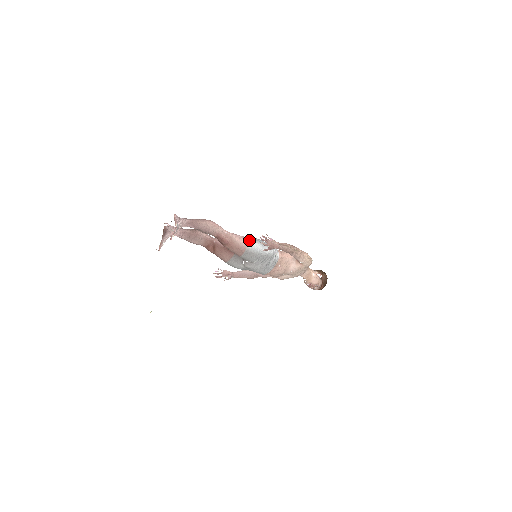
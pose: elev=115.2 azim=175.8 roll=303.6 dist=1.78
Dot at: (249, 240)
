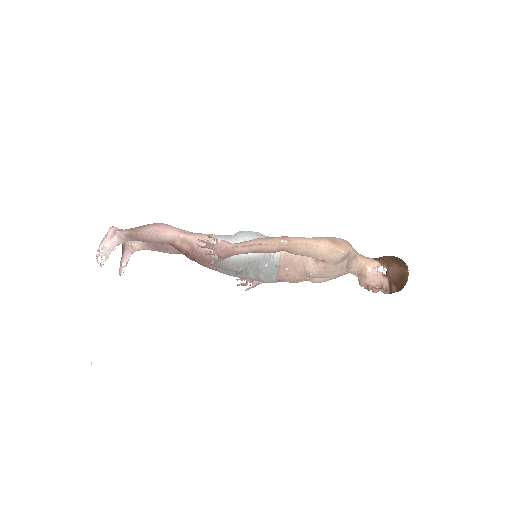
Dot at: occluded
